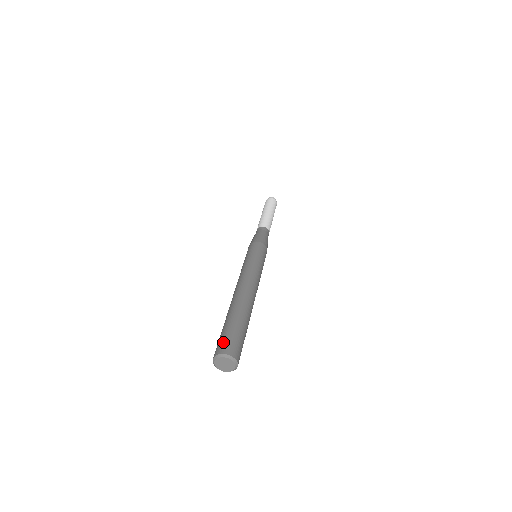
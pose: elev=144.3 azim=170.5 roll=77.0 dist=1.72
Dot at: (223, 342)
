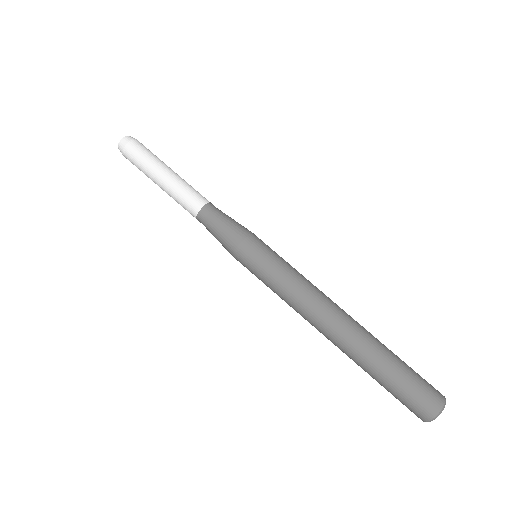
Dot at: (427, 393)
